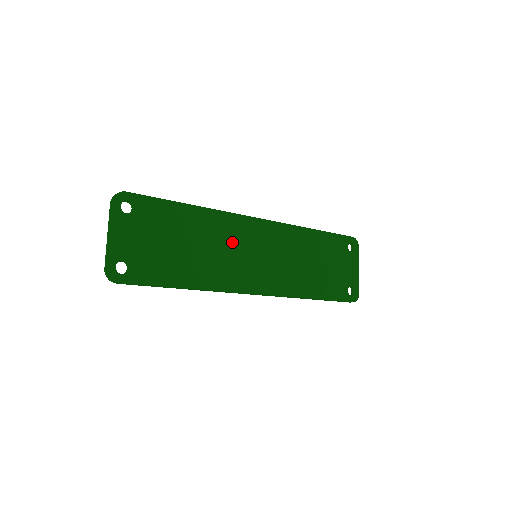
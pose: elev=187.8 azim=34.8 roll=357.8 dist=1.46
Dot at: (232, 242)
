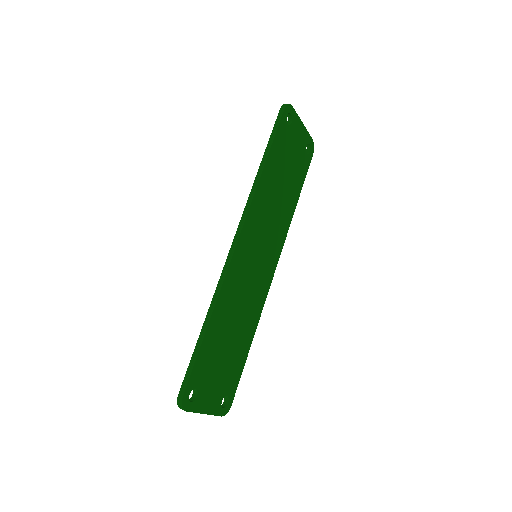
Dot at: (243, 283)
